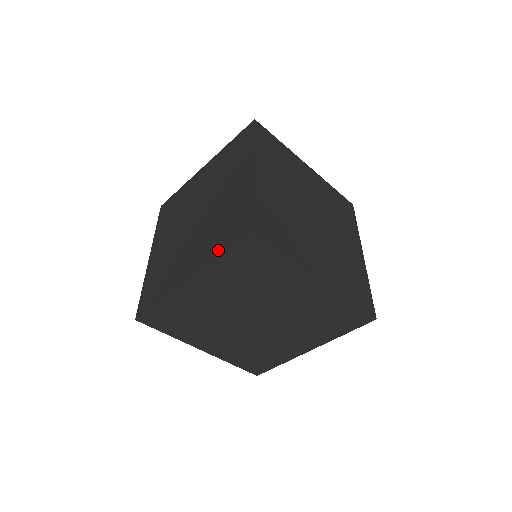
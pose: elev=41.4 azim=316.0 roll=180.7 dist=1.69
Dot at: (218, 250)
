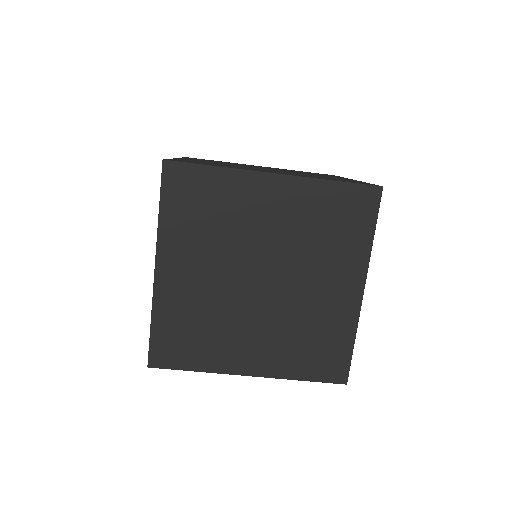
Dot at: occluded
